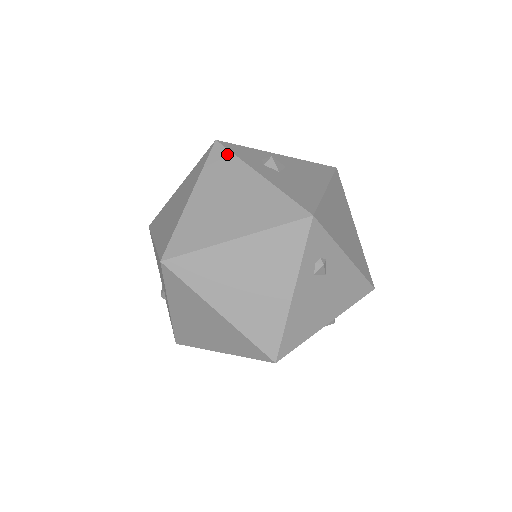
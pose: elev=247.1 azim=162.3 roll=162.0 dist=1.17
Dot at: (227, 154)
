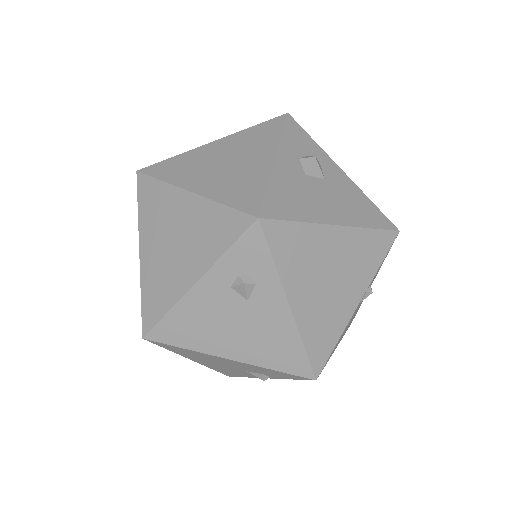
Dot at: (278, 128)
